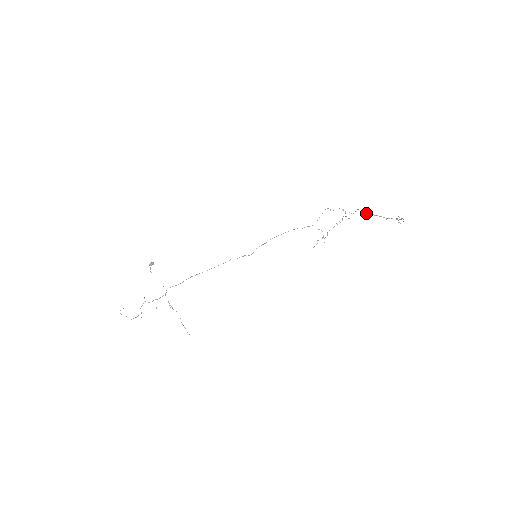
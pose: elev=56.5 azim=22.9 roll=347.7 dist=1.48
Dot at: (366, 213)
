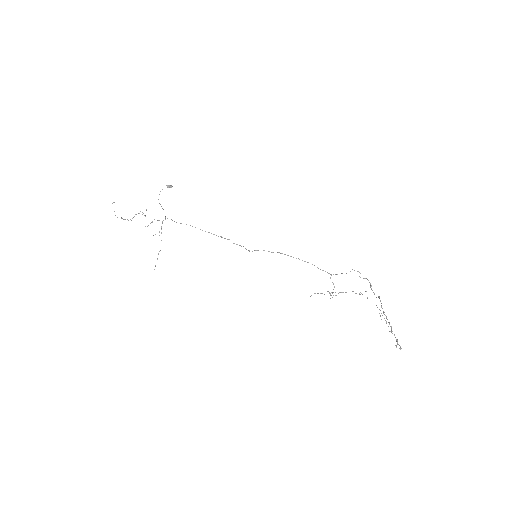
Dot at: (382, 308)
